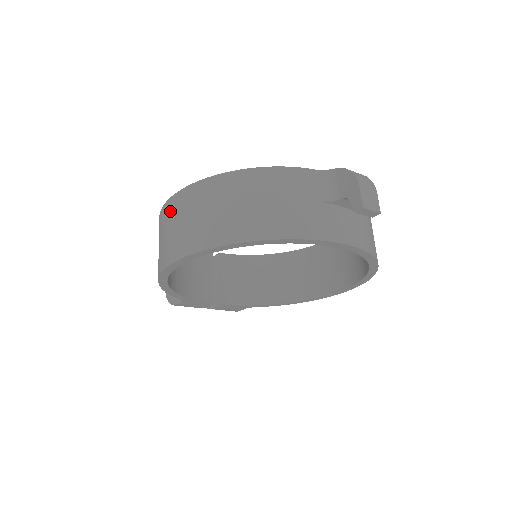
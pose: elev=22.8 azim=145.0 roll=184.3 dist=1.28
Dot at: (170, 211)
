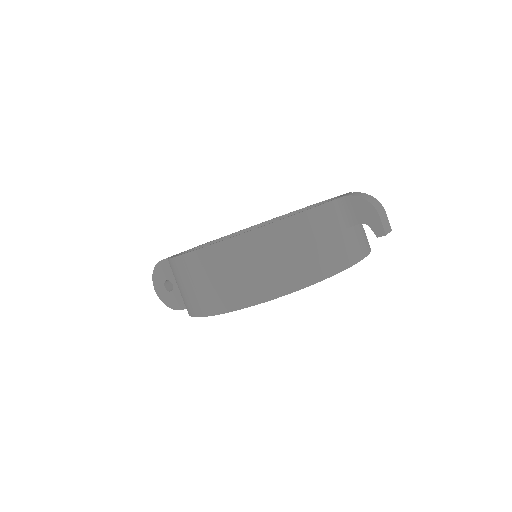
Dot at: (206, 262)
